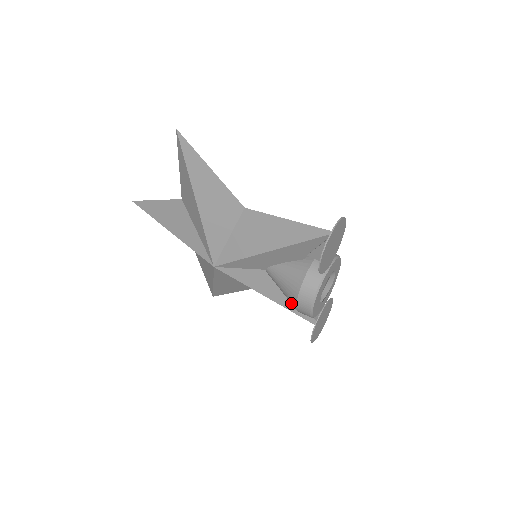
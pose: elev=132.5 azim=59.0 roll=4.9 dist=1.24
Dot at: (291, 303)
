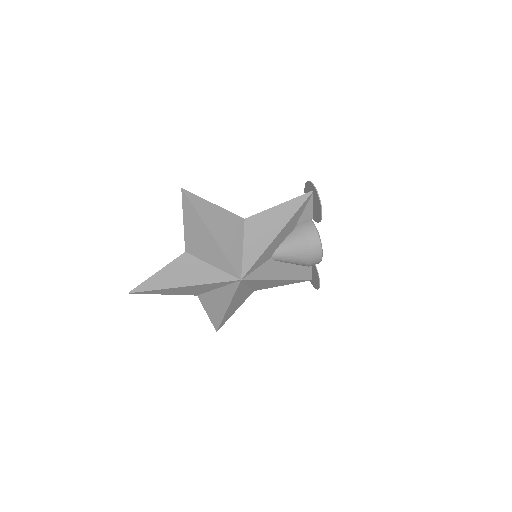
Dot at: (304, 263)
